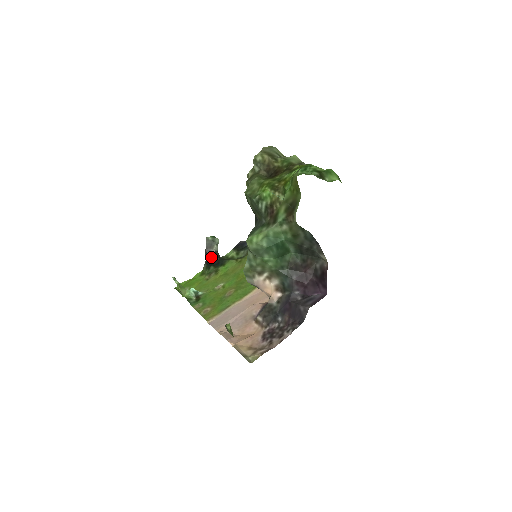
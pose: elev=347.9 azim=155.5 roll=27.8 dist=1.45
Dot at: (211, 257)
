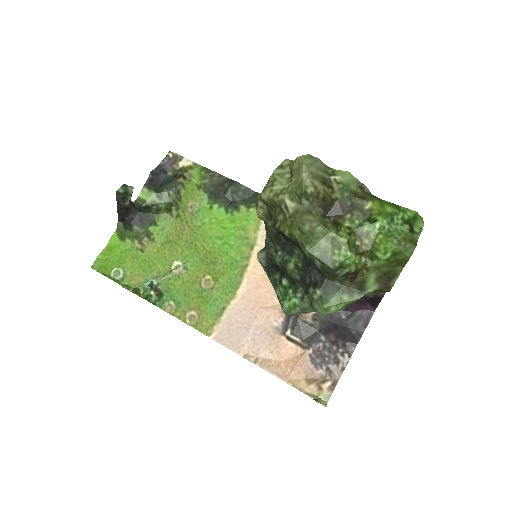
Dot at: (127, 212)
